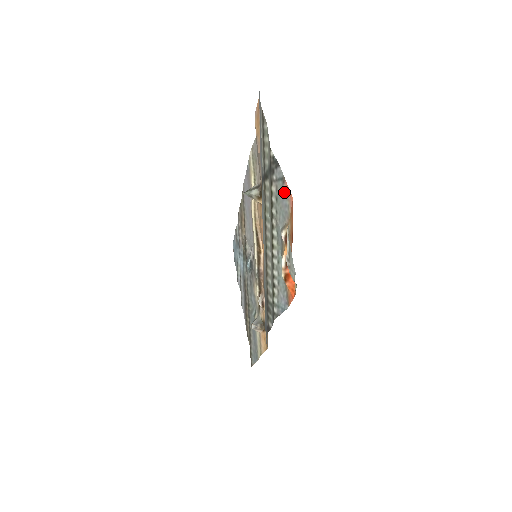
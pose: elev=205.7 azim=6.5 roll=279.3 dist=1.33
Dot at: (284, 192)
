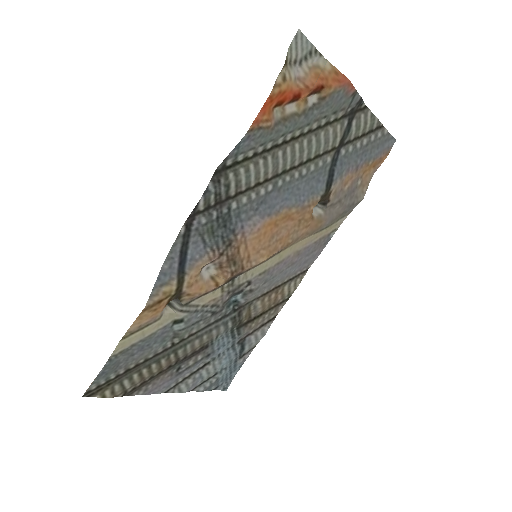
Dot at: (346, 95)
